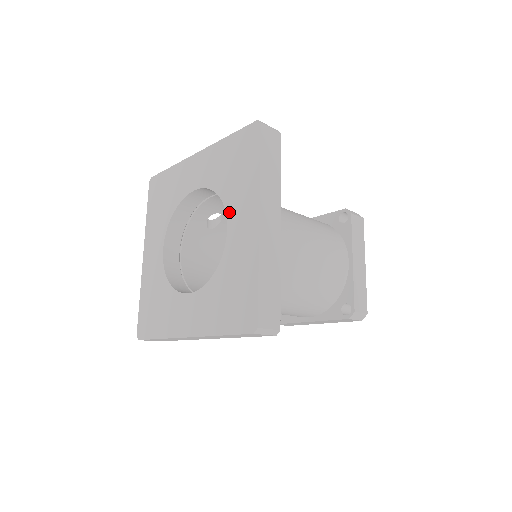
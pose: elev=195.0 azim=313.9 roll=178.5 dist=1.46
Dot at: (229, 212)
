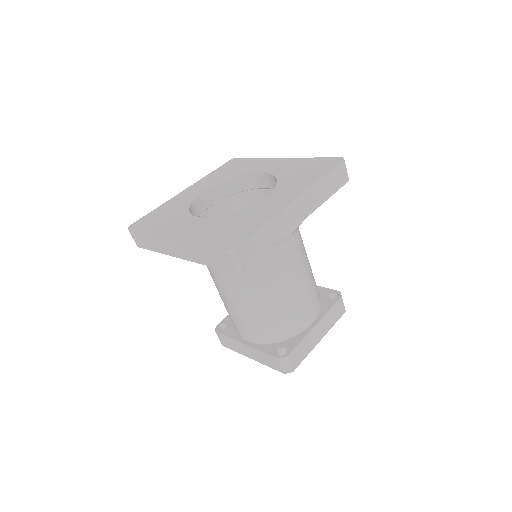
Dot at: (276, 189)
